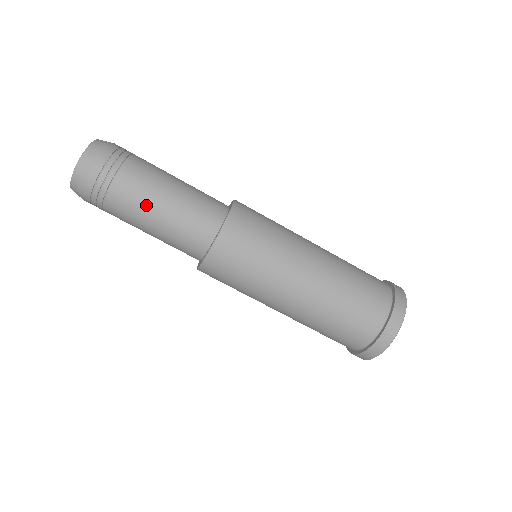
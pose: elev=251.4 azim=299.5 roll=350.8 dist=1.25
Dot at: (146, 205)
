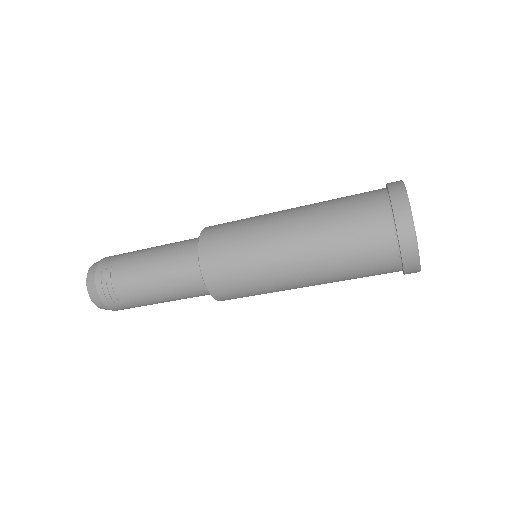
Dot at: (144, 286)
